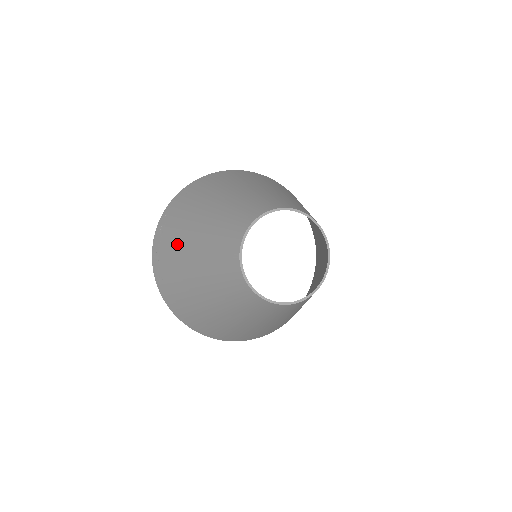
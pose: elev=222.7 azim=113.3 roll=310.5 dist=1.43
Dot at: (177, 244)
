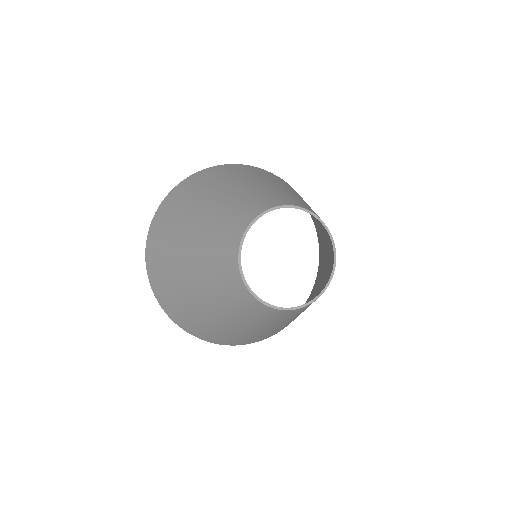
Dot at: (172, 241)
